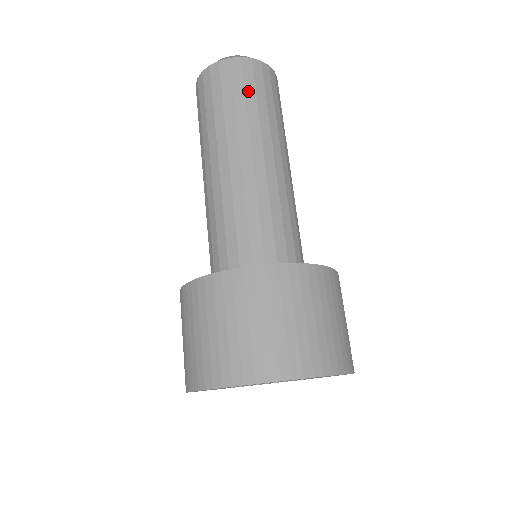
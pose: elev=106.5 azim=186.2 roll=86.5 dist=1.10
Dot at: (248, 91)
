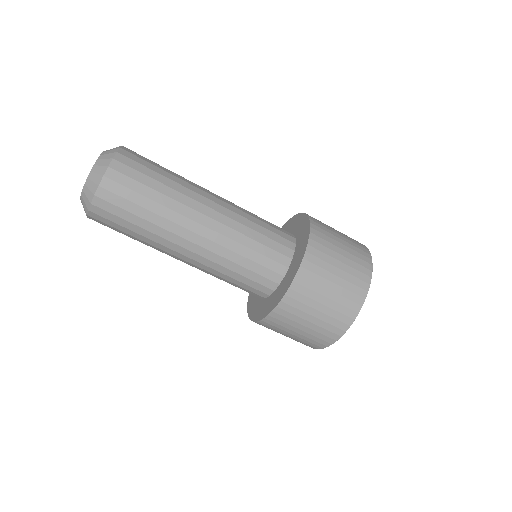
Dot at: (141, 191)
